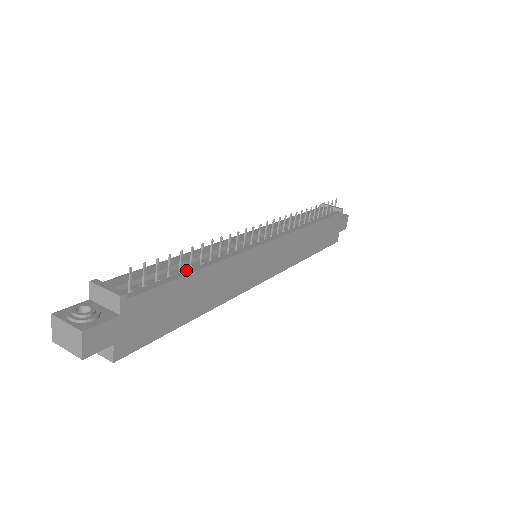
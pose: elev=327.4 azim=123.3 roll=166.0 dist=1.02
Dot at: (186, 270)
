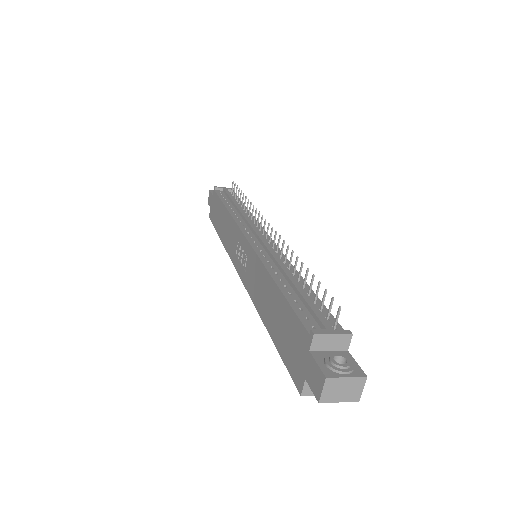
Dot at: (307, 291)
